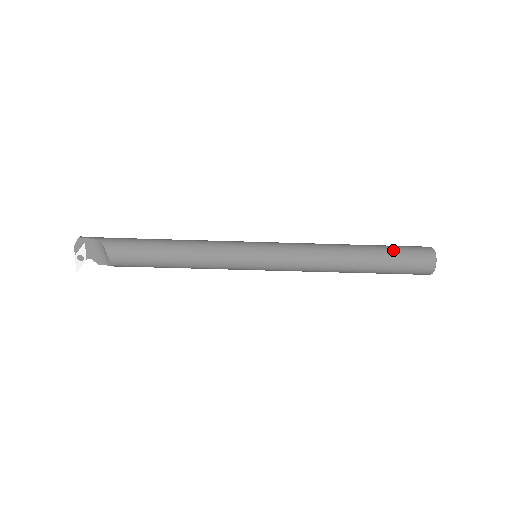
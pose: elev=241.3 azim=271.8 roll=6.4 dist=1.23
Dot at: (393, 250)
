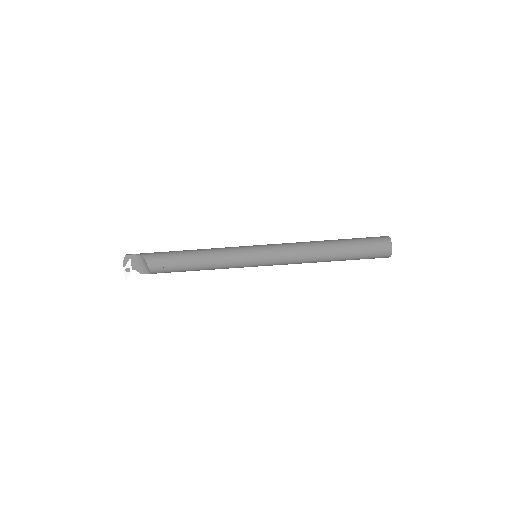
Dot at: (358, 240)
